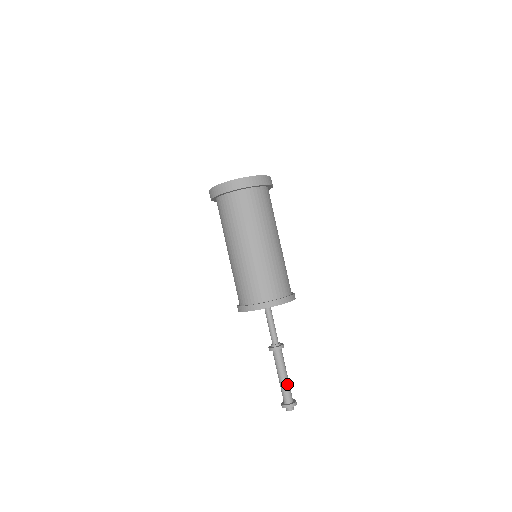
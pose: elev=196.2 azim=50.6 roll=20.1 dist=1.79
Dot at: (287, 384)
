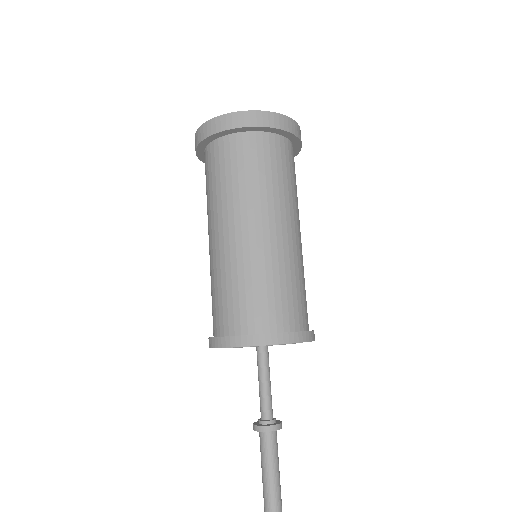
Dot at: (279, 502)
